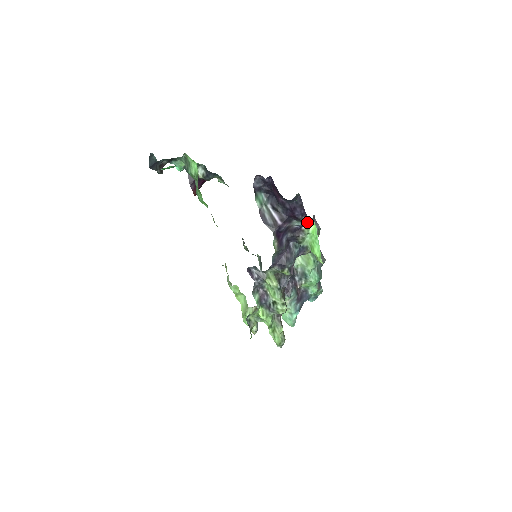
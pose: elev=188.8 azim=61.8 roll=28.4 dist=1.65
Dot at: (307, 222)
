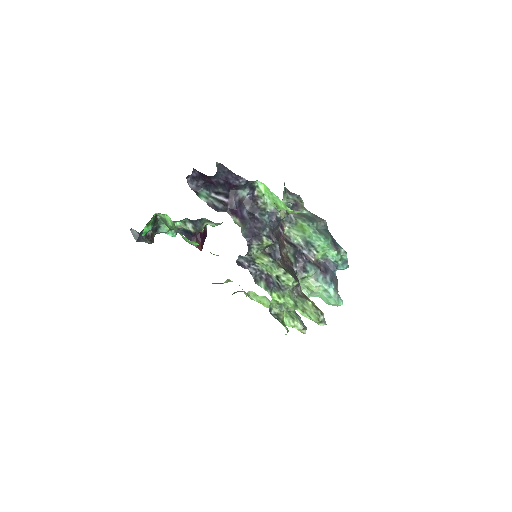
Dot at: (253, 186)
